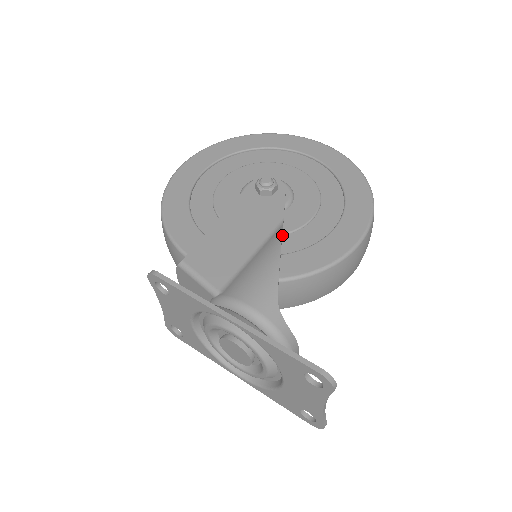
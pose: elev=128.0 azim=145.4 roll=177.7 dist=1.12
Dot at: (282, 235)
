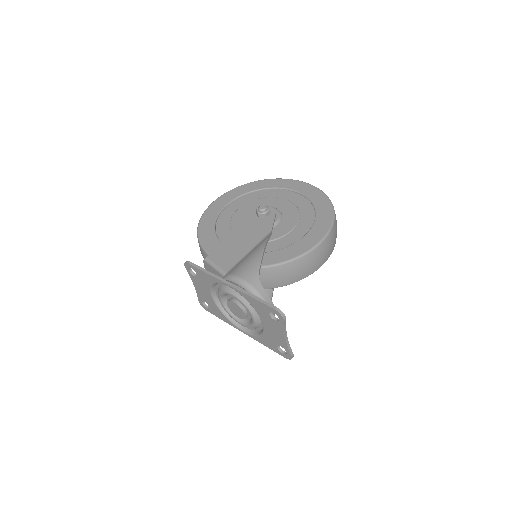
Dot at: (271, 241)
